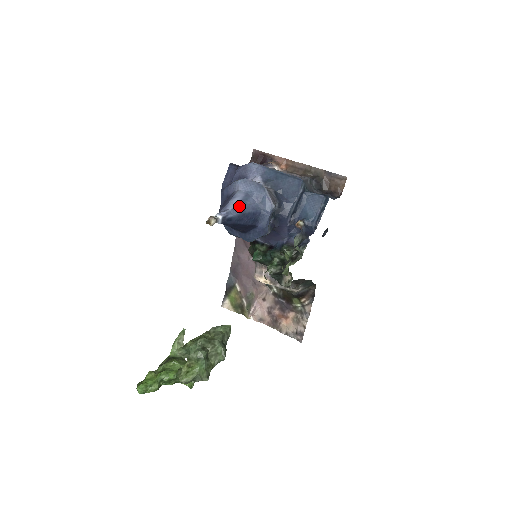
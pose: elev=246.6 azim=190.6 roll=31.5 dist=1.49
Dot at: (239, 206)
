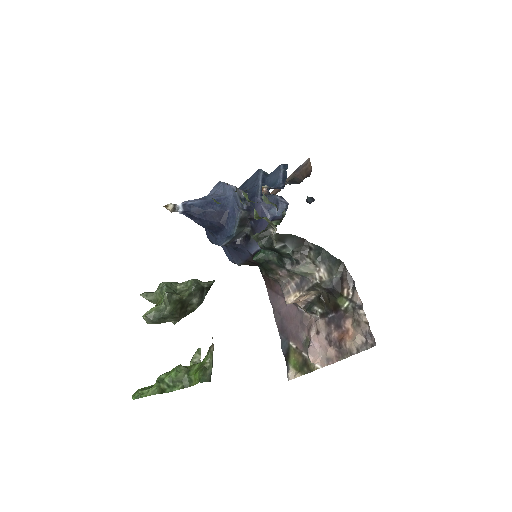
Dot at: (201, 199)
